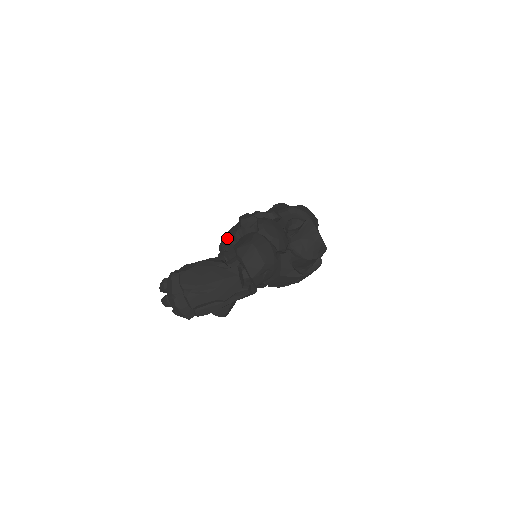
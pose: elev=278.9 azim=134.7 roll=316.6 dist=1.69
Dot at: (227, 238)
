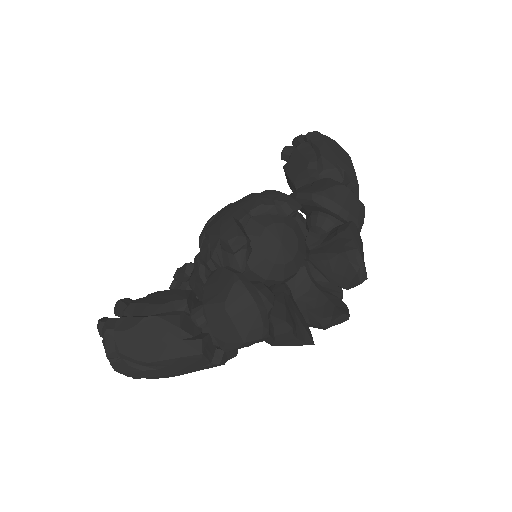
Dot at: (204, 244)
